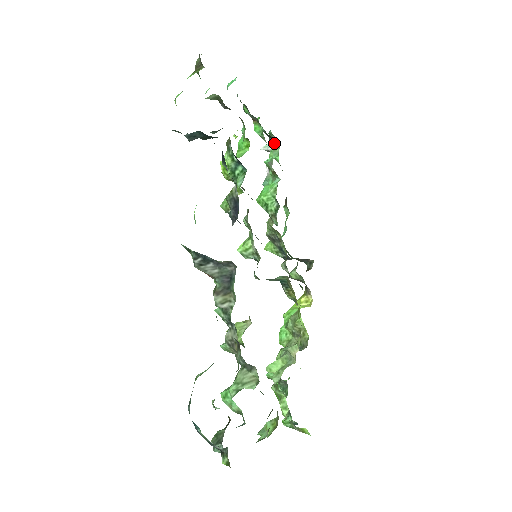
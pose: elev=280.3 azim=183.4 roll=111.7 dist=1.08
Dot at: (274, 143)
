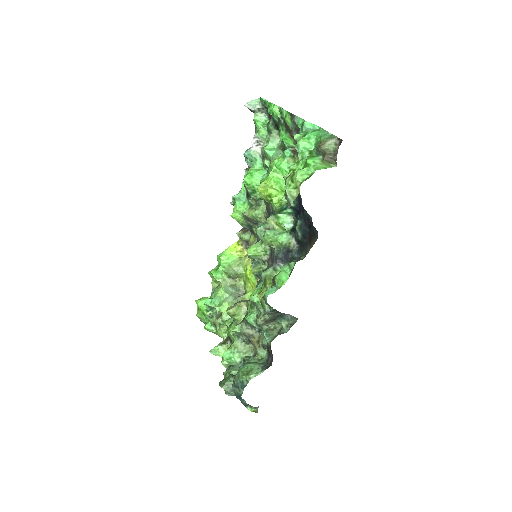
Dot at: (275, 129)
